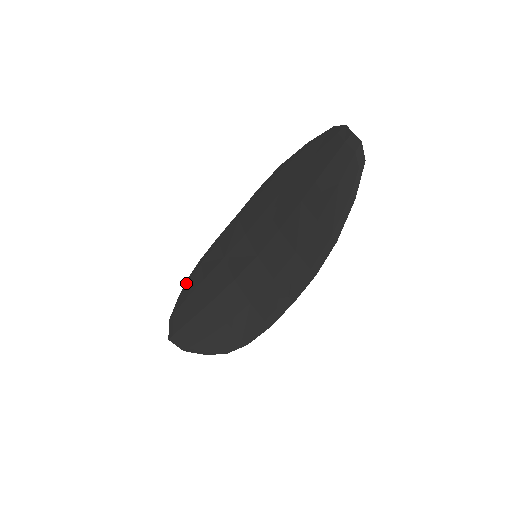
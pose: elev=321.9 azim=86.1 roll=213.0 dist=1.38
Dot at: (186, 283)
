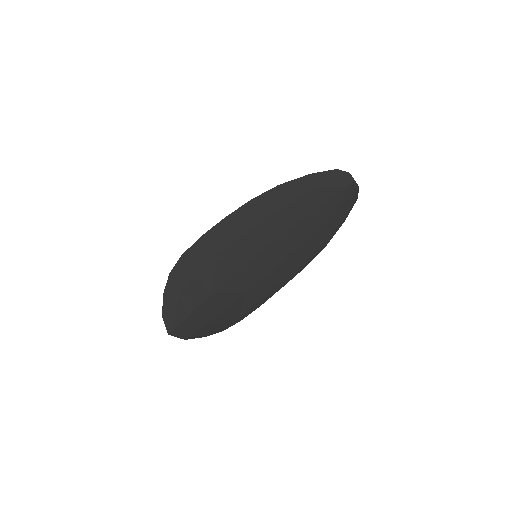
Dot at: (170, 280)
